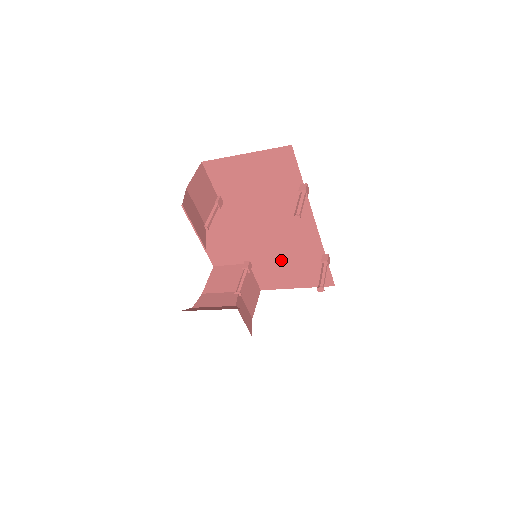
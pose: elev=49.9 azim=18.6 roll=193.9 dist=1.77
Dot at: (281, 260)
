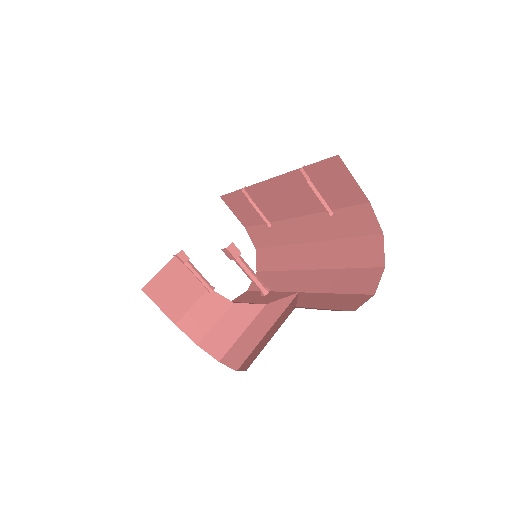
Dot at: occluded
